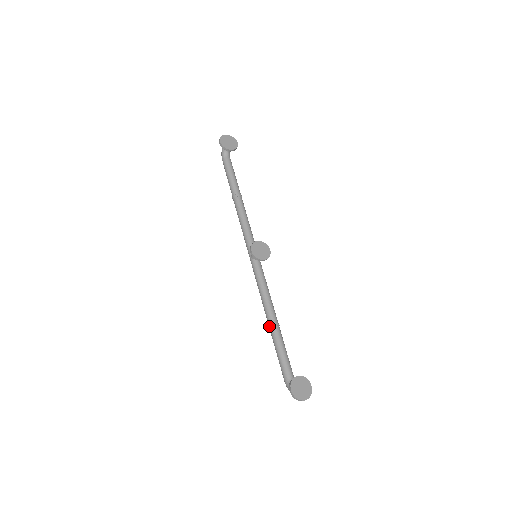
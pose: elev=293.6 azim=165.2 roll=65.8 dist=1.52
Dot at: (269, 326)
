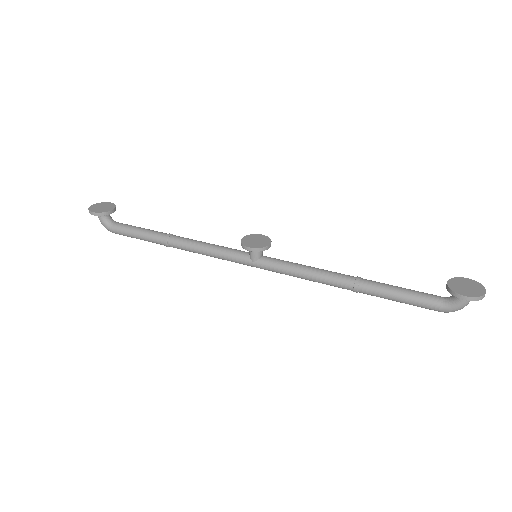
Dot at: (355, 288)
